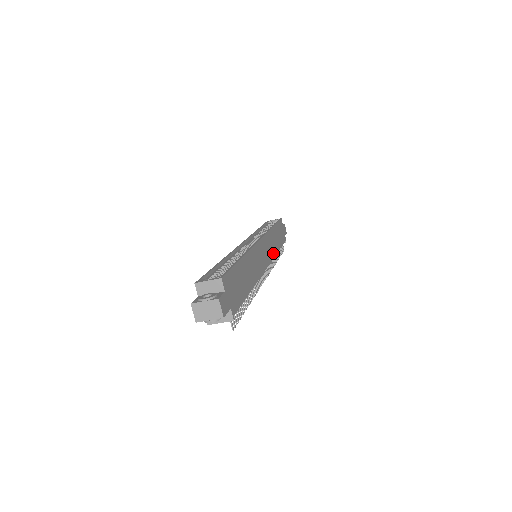
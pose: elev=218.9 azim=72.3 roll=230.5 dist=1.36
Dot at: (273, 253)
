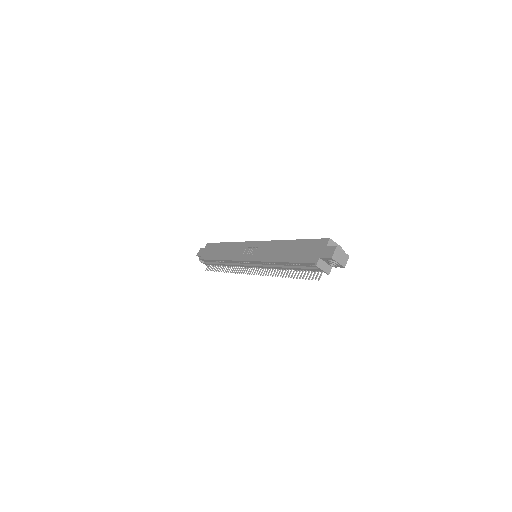
Dot at: occluded
